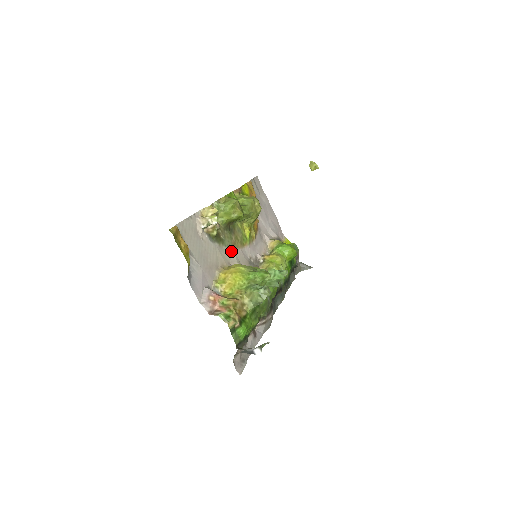
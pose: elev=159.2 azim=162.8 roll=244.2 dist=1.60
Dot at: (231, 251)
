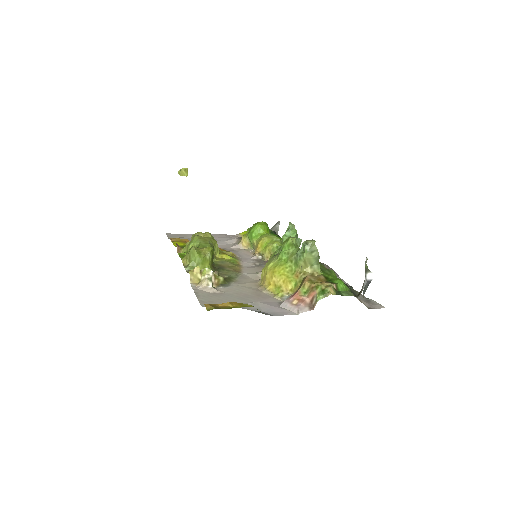
Dot at: (243, 276)
